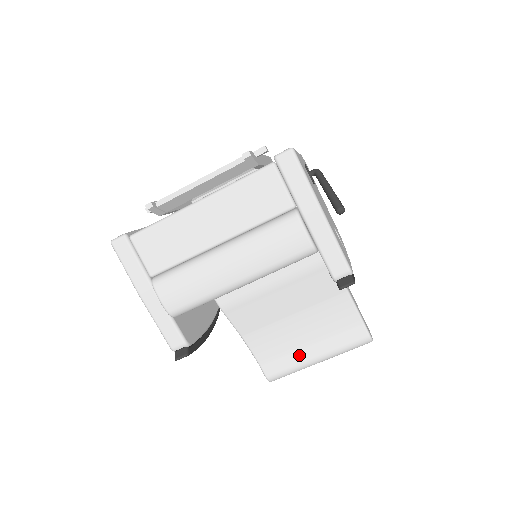
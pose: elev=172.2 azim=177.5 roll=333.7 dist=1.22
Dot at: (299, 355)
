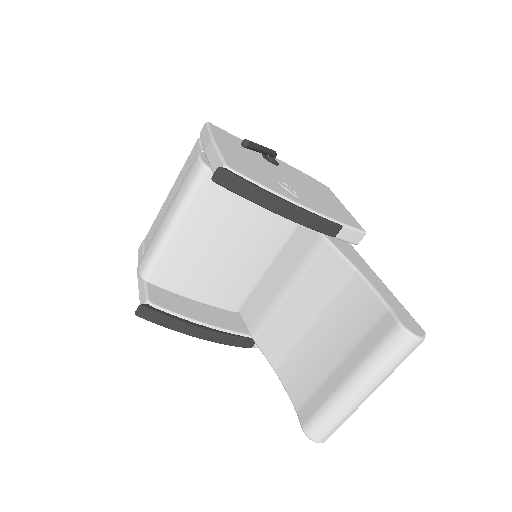
Dot at: (330, 383)
